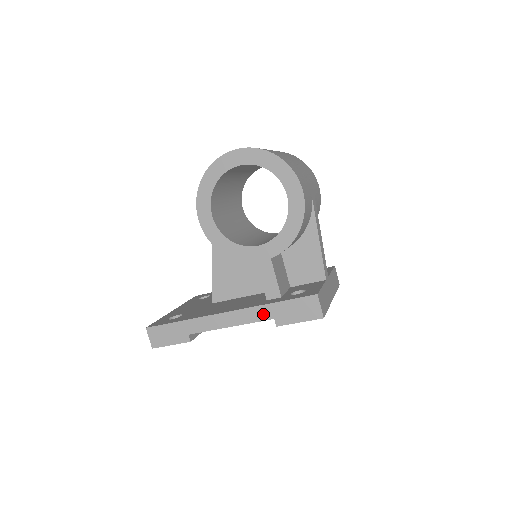
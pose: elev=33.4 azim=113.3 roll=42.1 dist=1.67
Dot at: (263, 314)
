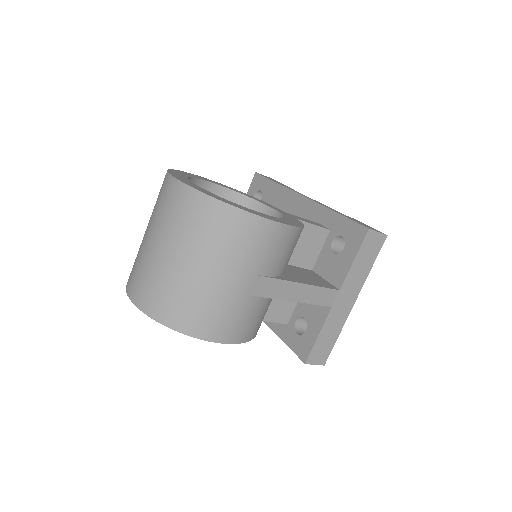
Dot at: occluded
